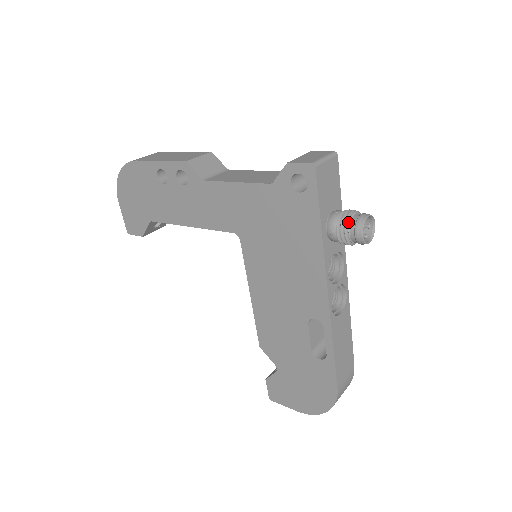
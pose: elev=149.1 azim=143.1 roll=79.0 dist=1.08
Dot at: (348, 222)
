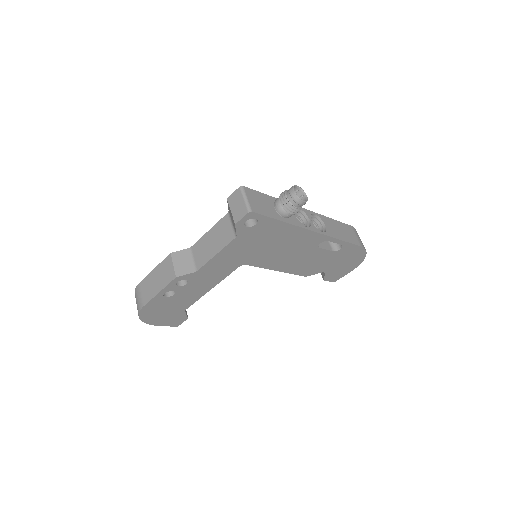
Dot at: (290, 205)
